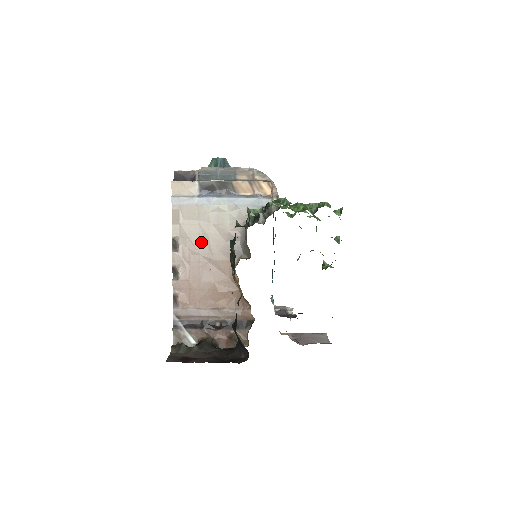
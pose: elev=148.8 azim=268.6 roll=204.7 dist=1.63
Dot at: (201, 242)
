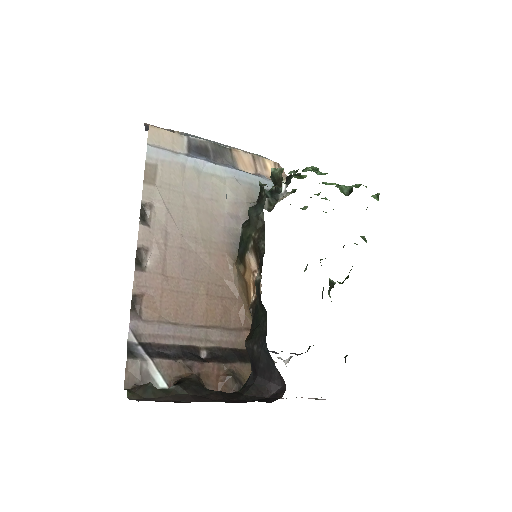
Dot at: (185, 219)
